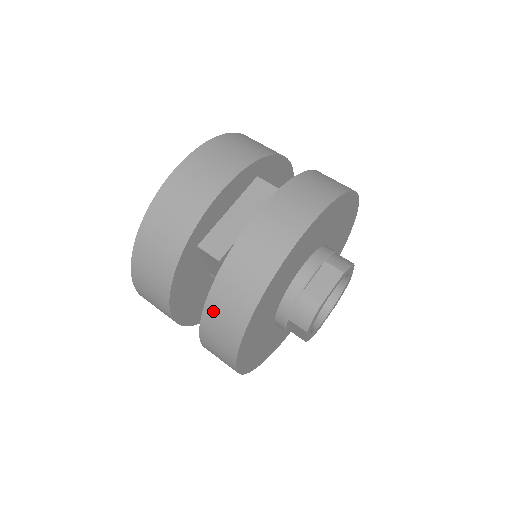
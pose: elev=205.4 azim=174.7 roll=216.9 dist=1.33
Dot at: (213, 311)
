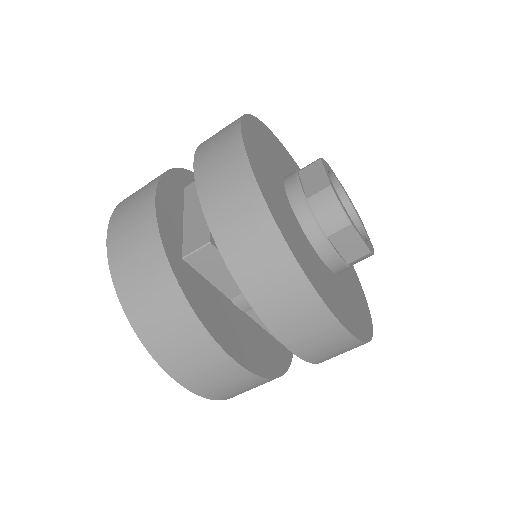
Dot at: (244, 269)
